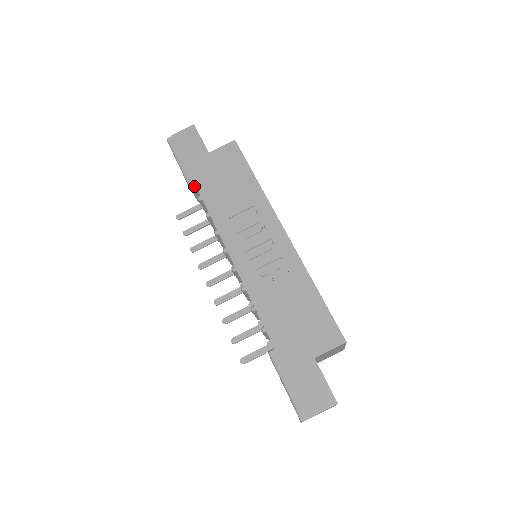
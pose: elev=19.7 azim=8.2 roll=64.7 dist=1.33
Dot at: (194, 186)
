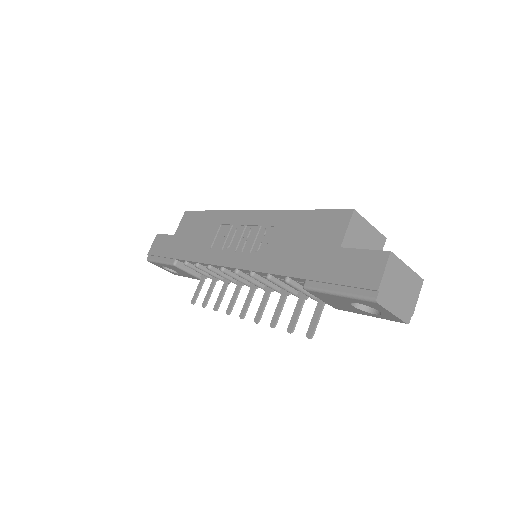
Dot at: (180, 264)
